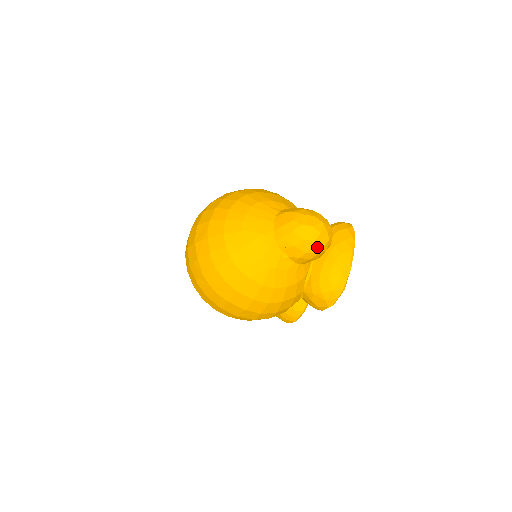
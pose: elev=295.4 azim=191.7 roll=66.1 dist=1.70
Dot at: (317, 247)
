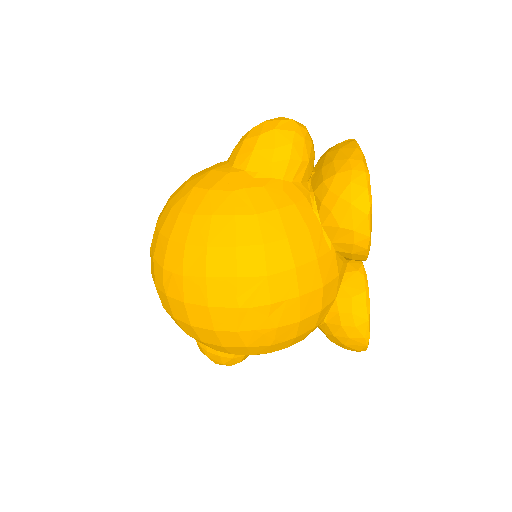
Dot at: (285, 135)
